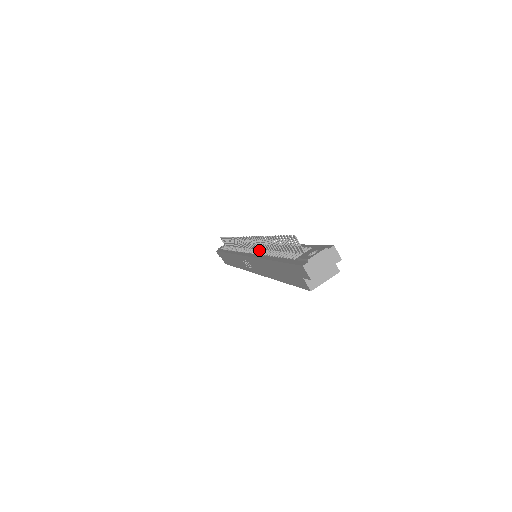
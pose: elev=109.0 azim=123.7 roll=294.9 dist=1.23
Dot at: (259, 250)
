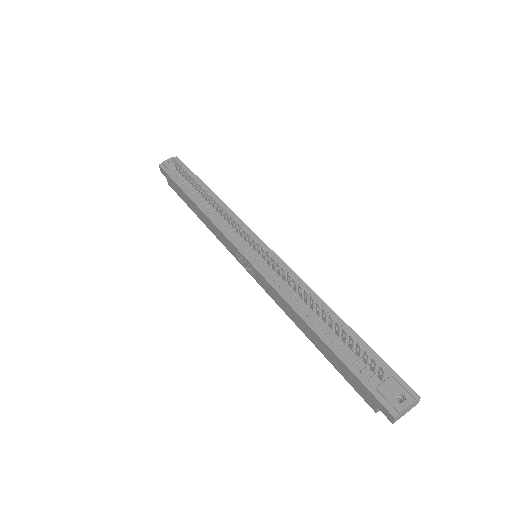
Dot at: (280, 278)
